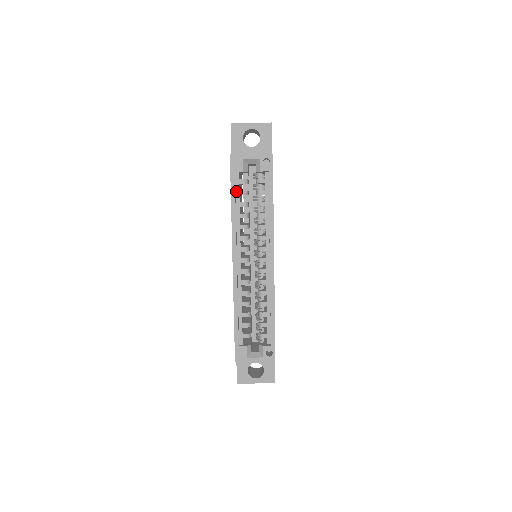
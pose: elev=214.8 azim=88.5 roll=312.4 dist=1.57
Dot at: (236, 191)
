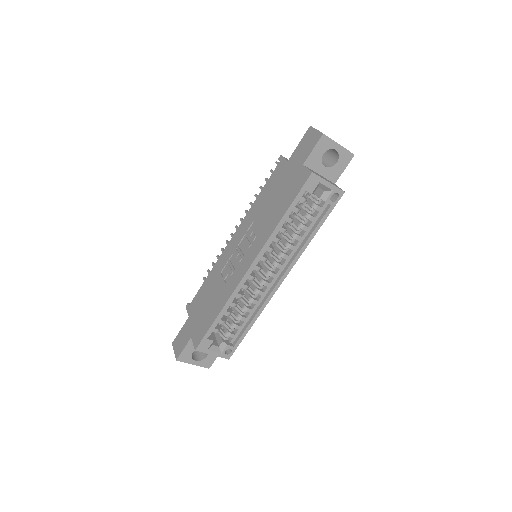
Dot at: (292, 206)
